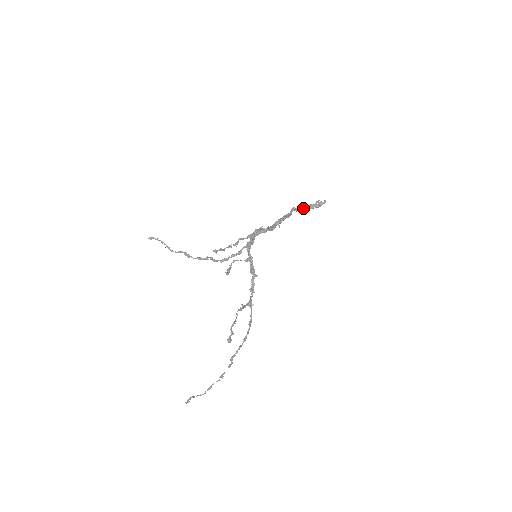
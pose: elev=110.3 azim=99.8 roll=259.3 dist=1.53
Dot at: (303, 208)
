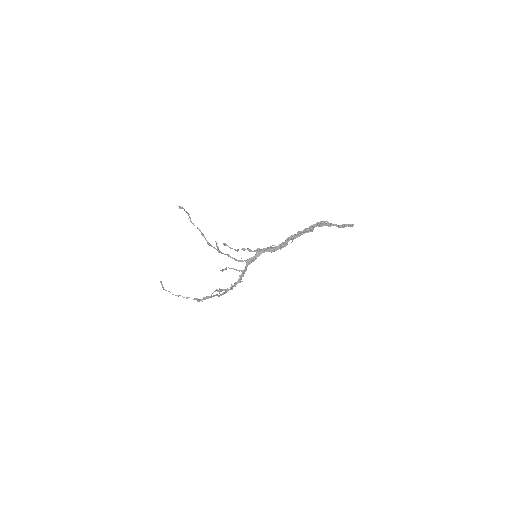
Dot at: (329, 225)
